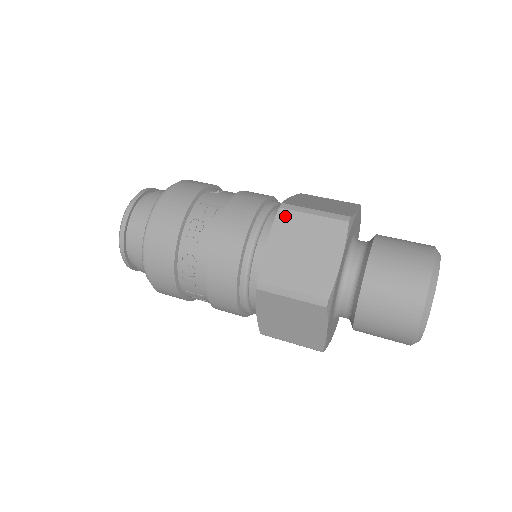
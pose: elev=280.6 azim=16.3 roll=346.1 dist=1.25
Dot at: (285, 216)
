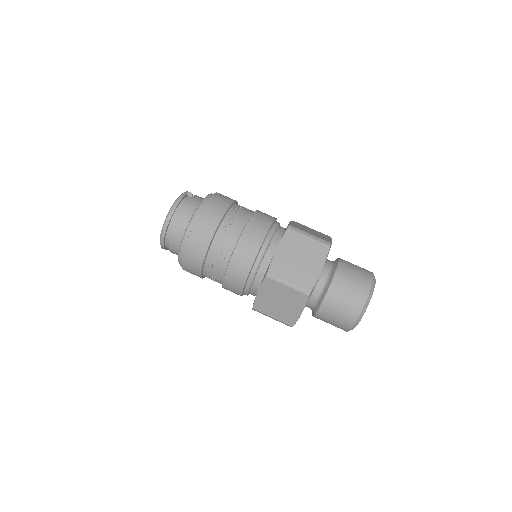
Dot at: (269, 282)
